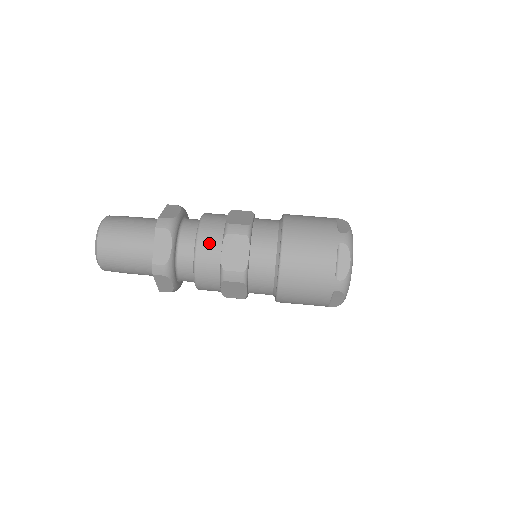
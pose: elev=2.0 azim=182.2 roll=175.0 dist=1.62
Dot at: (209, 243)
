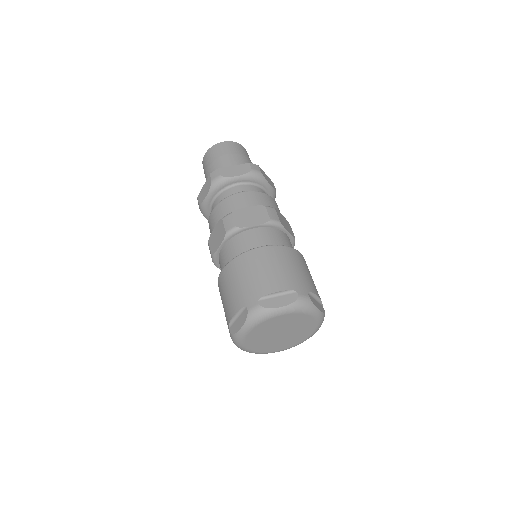
Dot at: (217, 215)
